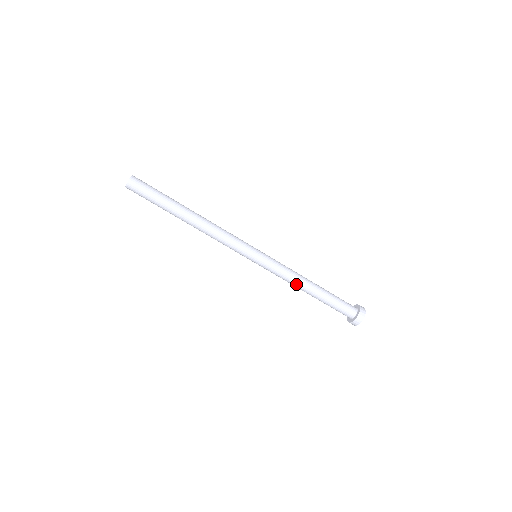
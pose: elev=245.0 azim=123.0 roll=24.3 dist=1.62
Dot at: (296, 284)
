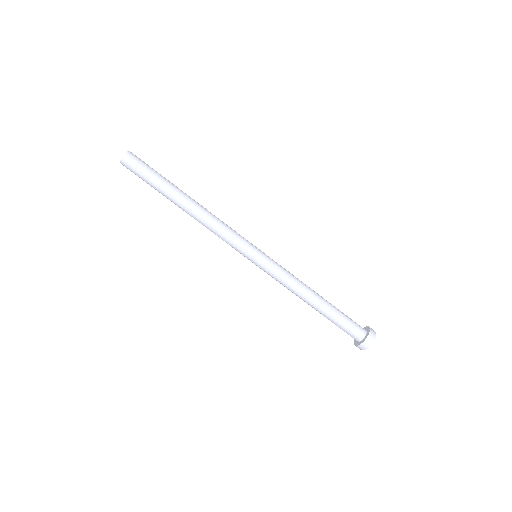
Dot at: (299, 292)
